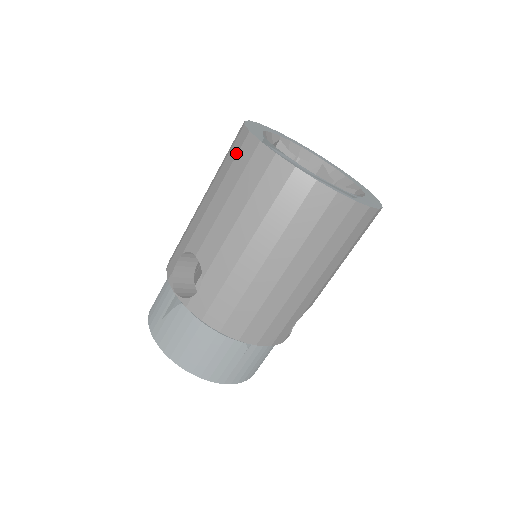
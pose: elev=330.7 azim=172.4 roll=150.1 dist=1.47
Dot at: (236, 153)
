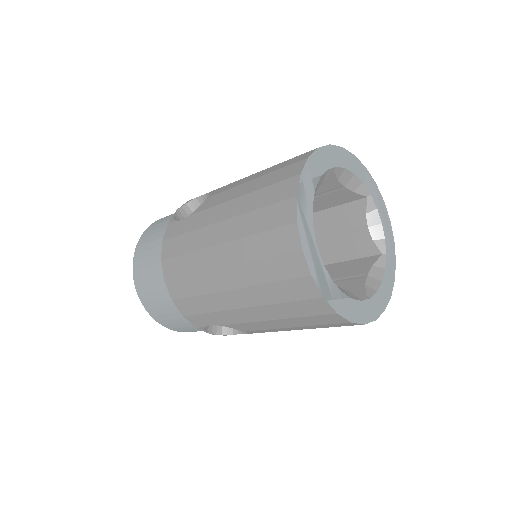
Dot at: (297, 156)
